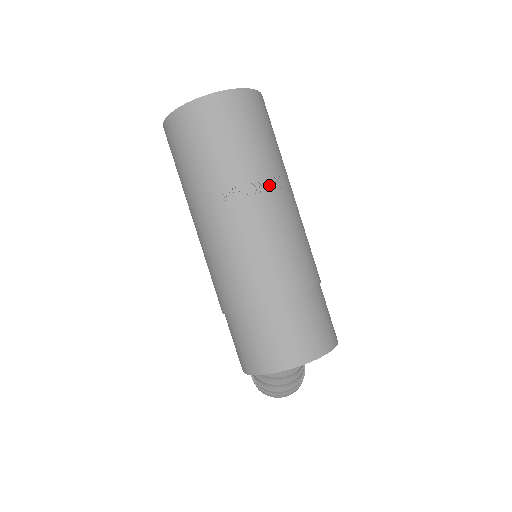
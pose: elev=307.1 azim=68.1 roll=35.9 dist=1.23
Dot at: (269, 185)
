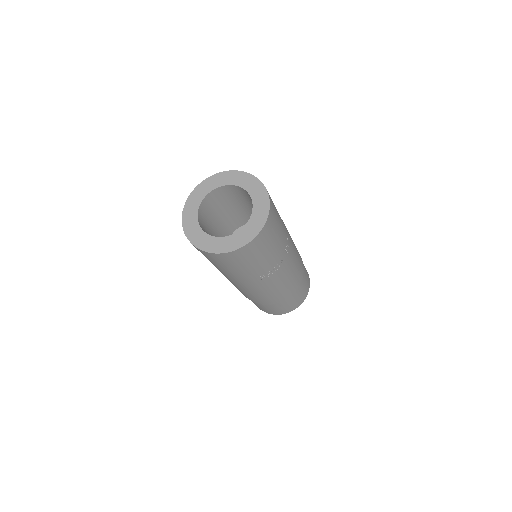
Dot at: (285, 255)
